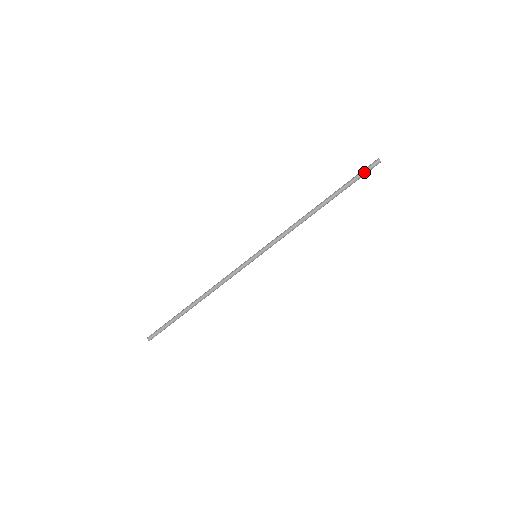
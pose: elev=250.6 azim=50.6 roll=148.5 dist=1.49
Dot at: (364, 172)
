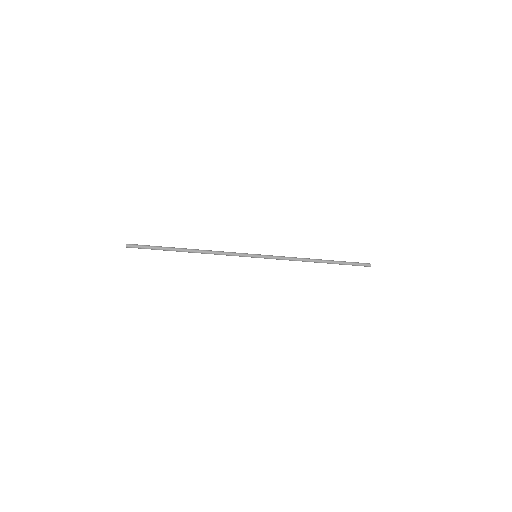
Dot at: (358, 265)
